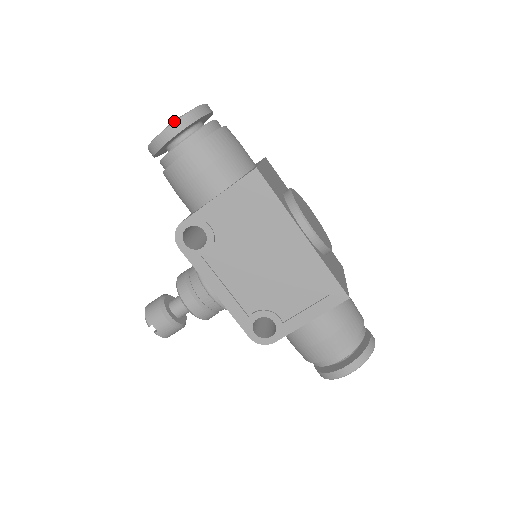
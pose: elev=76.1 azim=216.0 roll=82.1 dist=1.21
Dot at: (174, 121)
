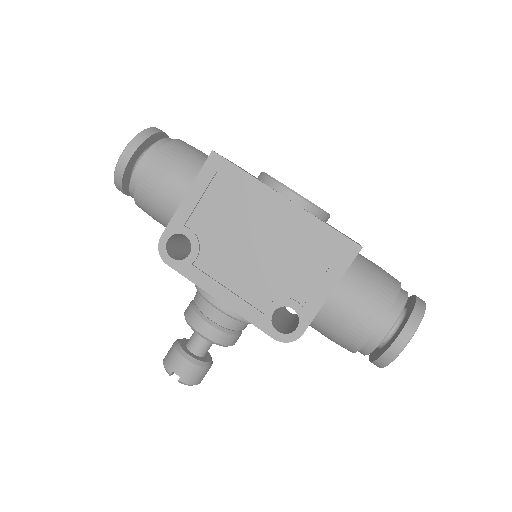
Dot at: (127, 145)
